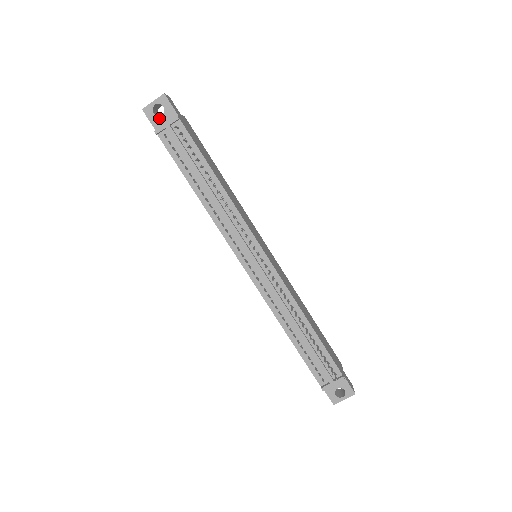
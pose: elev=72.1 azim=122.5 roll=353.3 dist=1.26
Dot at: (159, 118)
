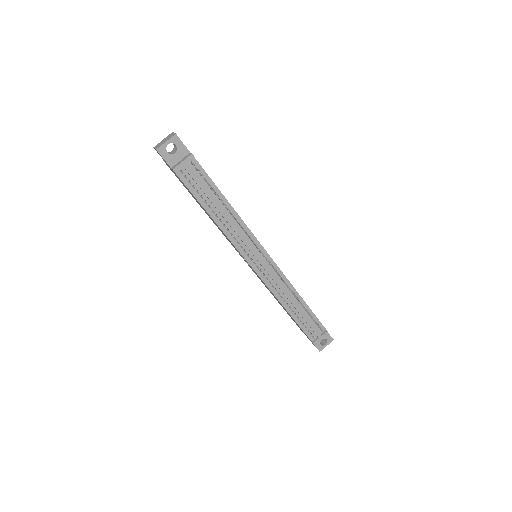
Dot at: (173, 156)
